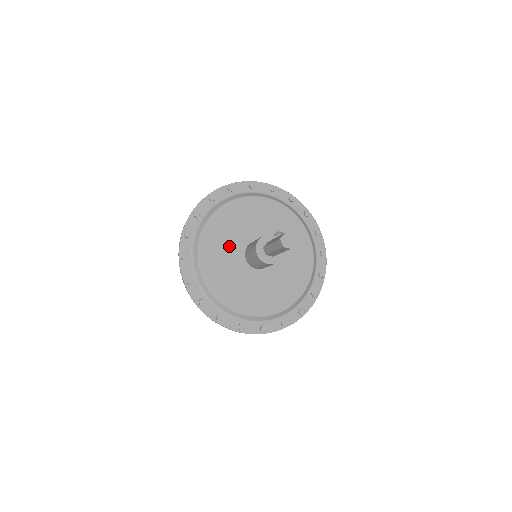
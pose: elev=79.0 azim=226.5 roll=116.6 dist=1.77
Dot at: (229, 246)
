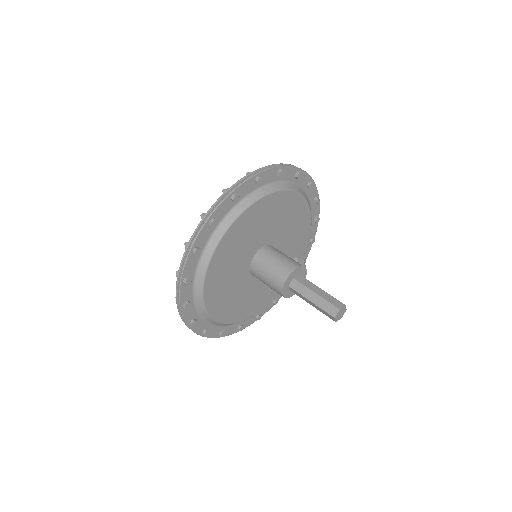
Dot at: (254, 237)
